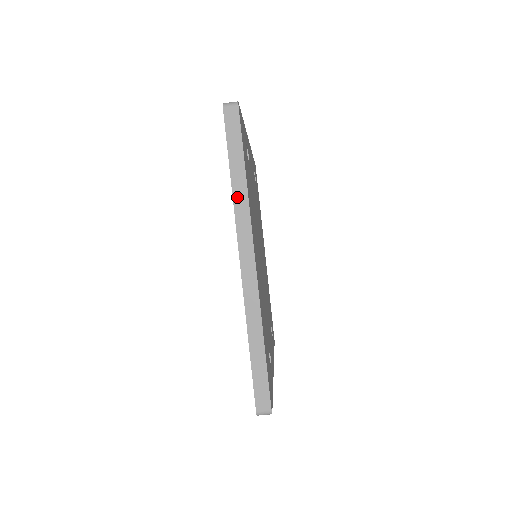
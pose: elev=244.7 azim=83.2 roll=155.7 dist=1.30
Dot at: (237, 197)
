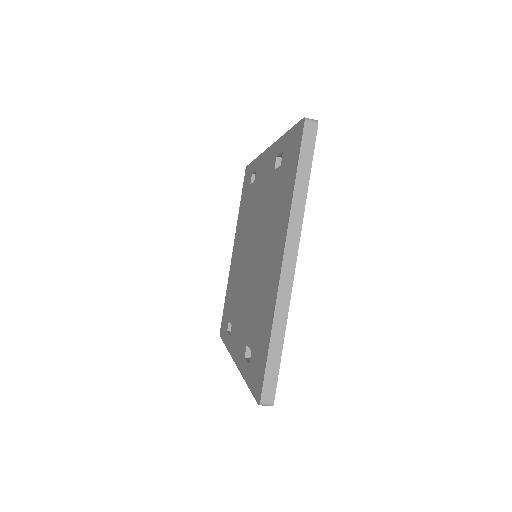
Dot at: (295, 205)
